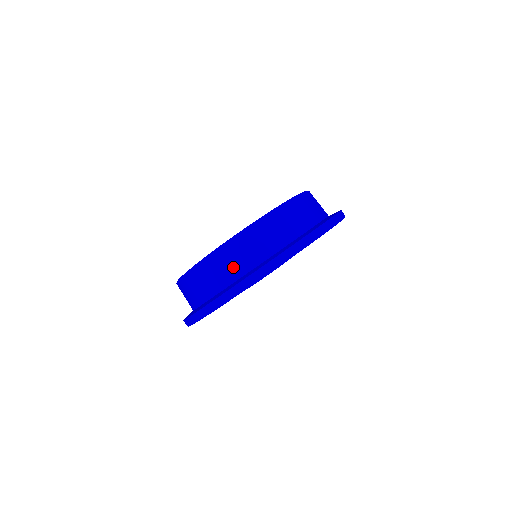
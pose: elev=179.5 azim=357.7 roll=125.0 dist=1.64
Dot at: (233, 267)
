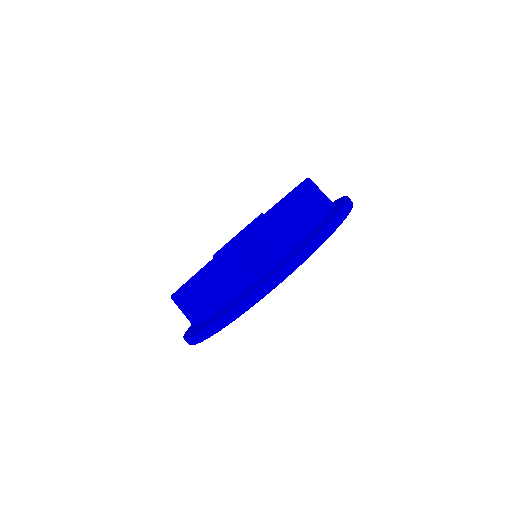
Dot at: (271, 249)
